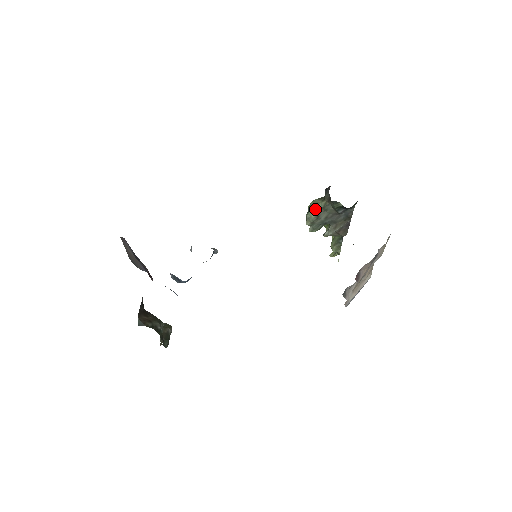
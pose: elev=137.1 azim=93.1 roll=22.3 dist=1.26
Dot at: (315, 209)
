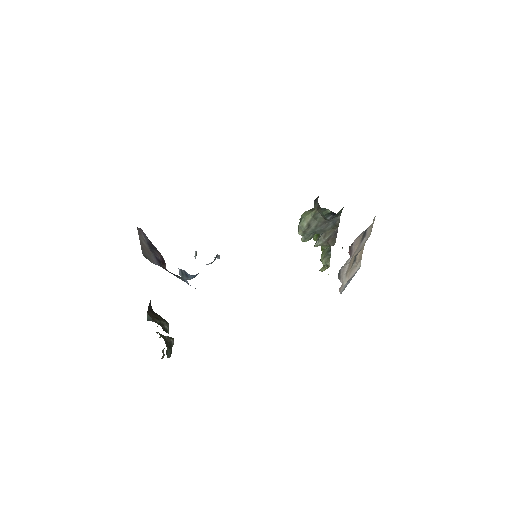
Dot at: (306, 218)
